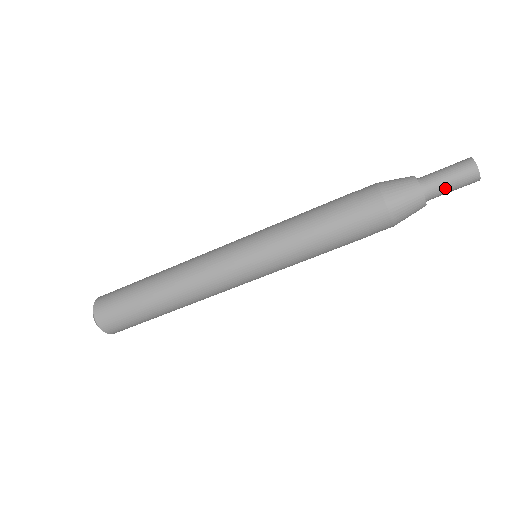
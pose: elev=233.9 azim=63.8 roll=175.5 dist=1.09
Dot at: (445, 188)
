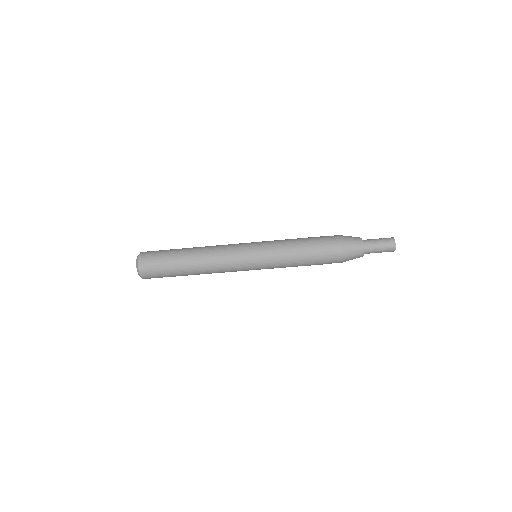
Dot at: occluded
